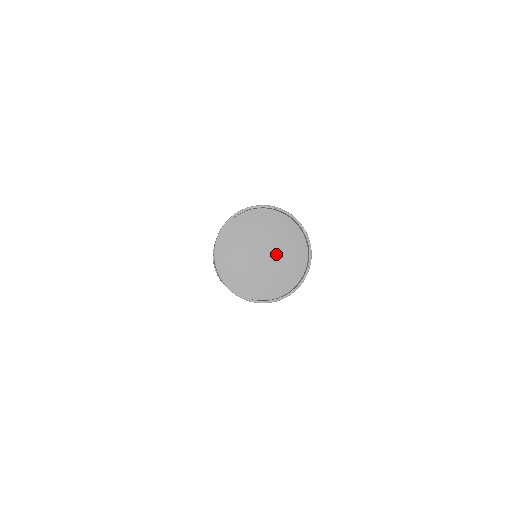
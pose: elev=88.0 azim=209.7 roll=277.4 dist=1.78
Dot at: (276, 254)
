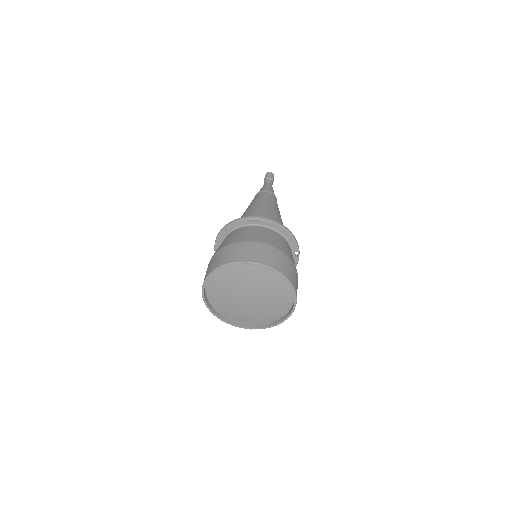
Dot at: (261, 295)
